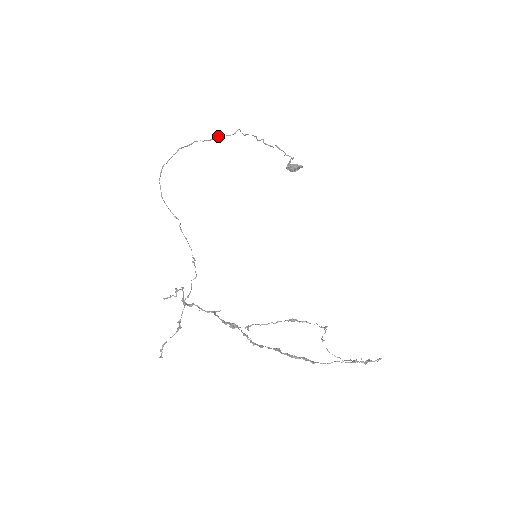
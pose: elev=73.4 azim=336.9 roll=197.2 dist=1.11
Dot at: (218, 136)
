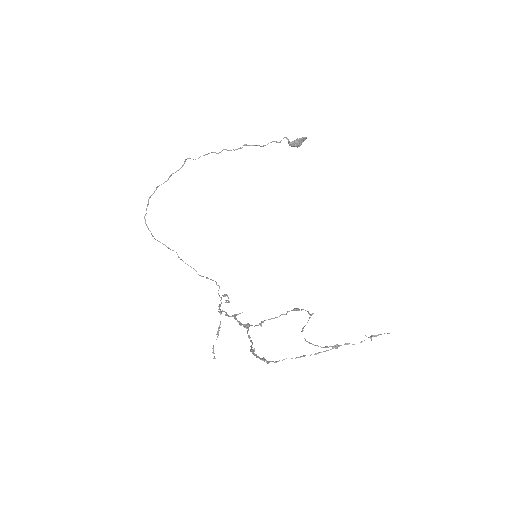
Dot at: occluded
